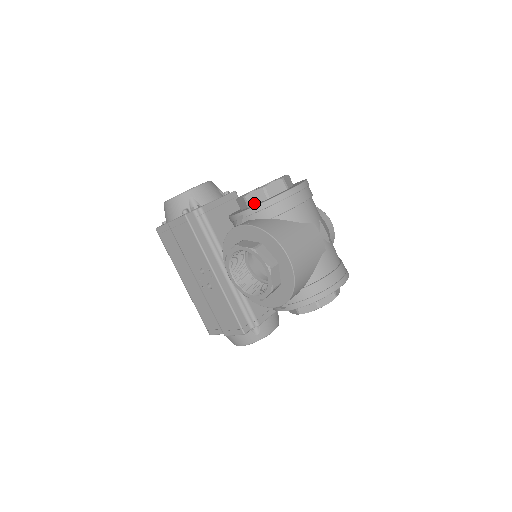
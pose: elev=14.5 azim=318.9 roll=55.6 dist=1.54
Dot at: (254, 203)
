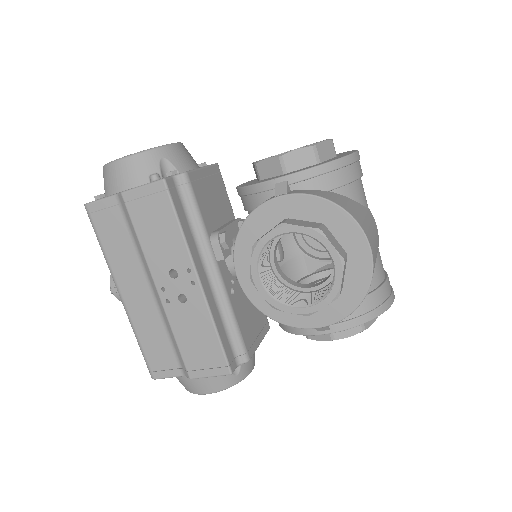
Dot at: (295, 168)
